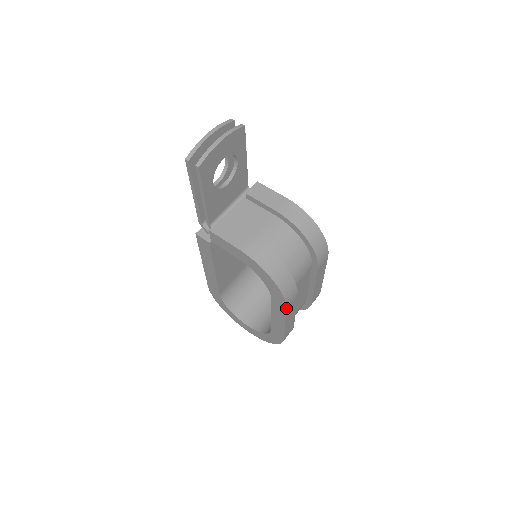
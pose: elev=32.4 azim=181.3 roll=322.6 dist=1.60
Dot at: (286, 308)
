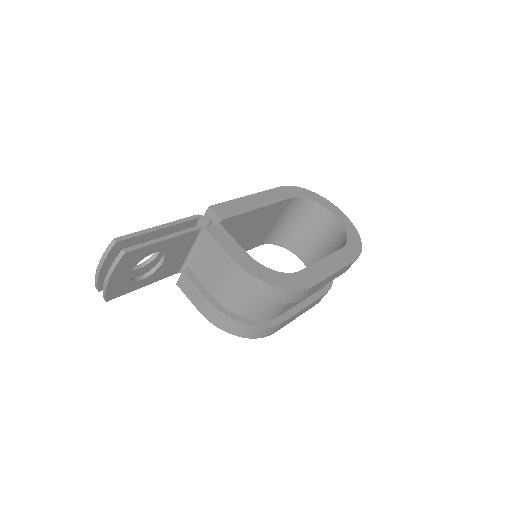
Dot at: occluded
